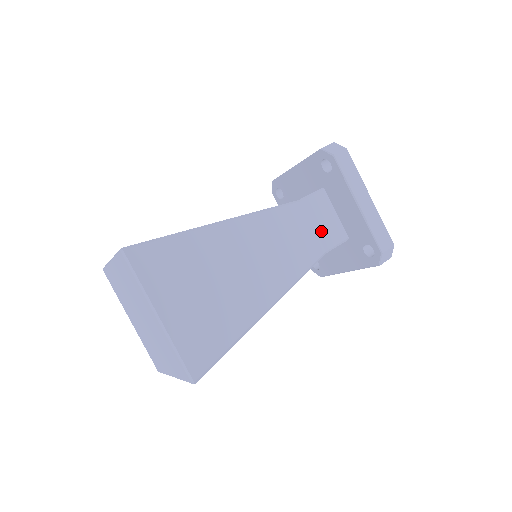
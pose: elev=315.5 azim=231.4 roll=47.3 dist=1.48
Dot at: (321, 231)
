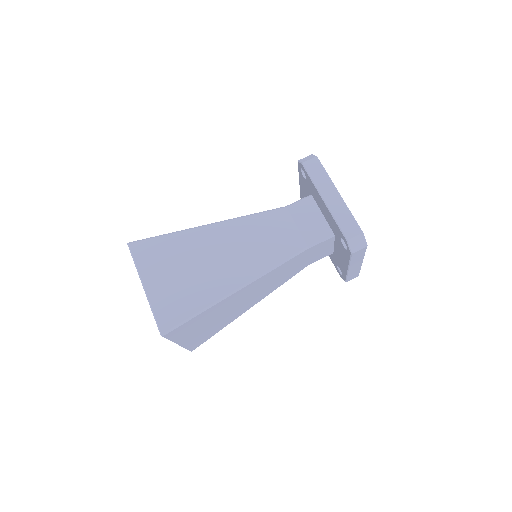
Dot at: (314, 257)
